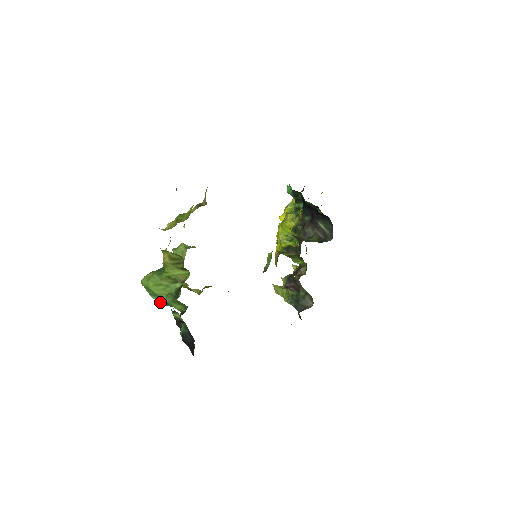
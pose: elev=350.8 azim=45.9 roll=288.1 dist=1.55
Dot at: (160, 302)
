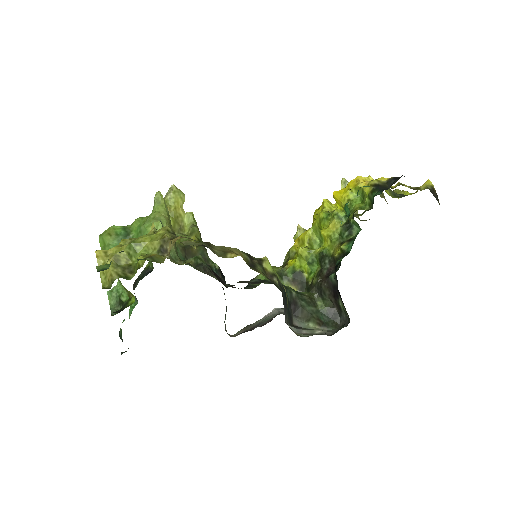
Dot at: occluded
